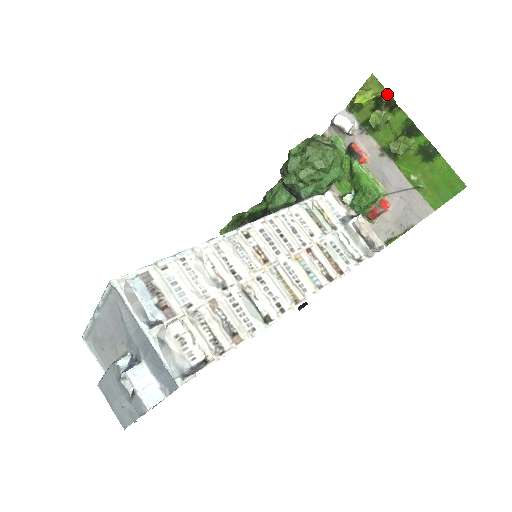
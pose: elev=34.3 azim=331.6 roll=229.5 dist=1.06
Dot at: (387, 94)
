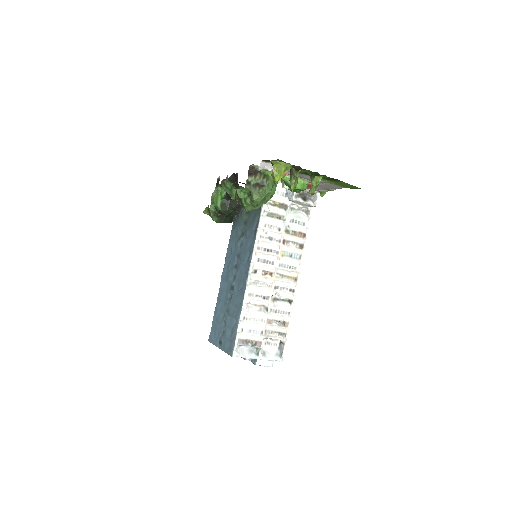
Dot at: (294, 165)
